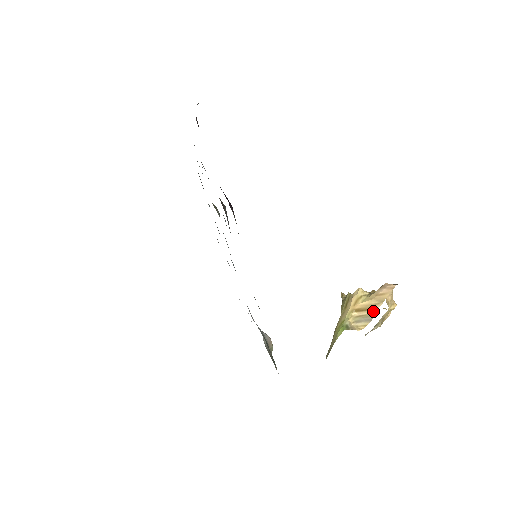
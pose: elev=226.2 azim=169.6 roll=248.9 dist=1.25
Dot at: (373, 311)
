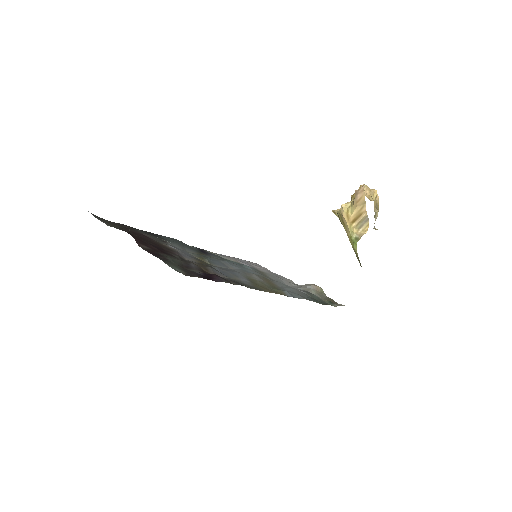
Dot at: (364, 214)
